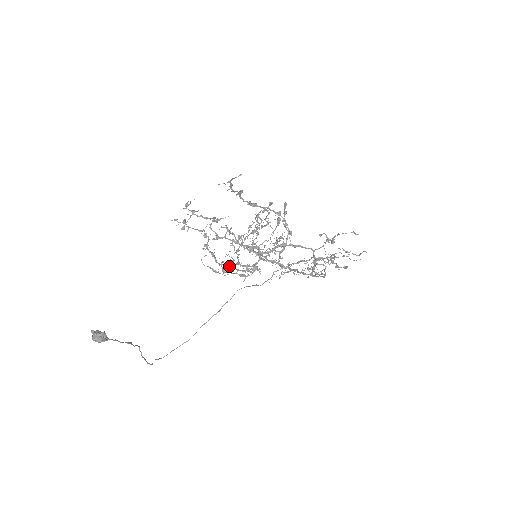
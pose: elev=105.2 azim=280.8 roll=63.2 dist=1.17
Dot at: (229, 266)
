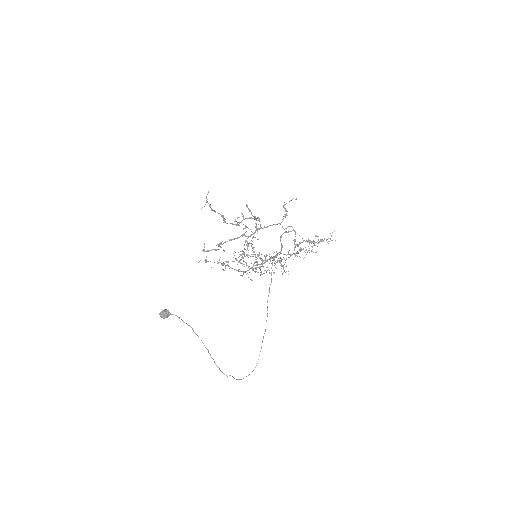
Dot at: (244, 272)
